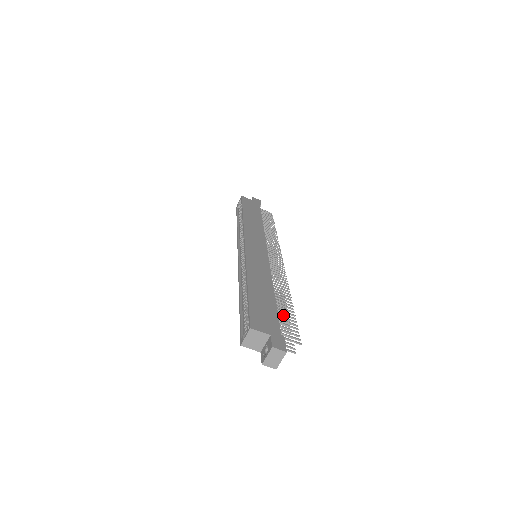
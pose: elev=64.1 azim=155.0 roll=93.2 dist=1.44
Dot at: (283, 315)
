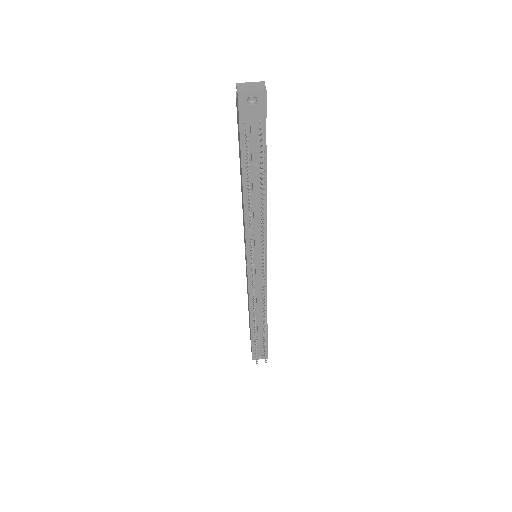
Dot at: occluded
